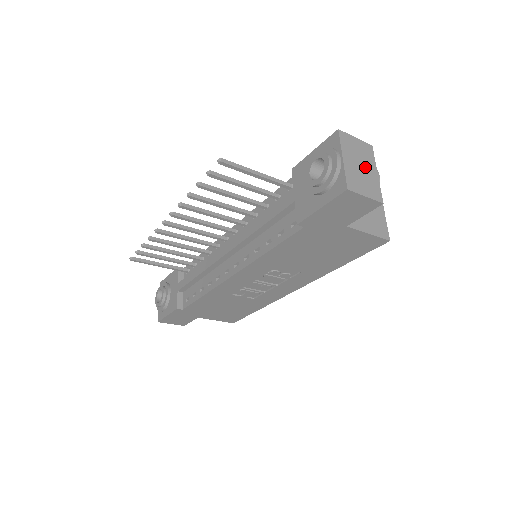
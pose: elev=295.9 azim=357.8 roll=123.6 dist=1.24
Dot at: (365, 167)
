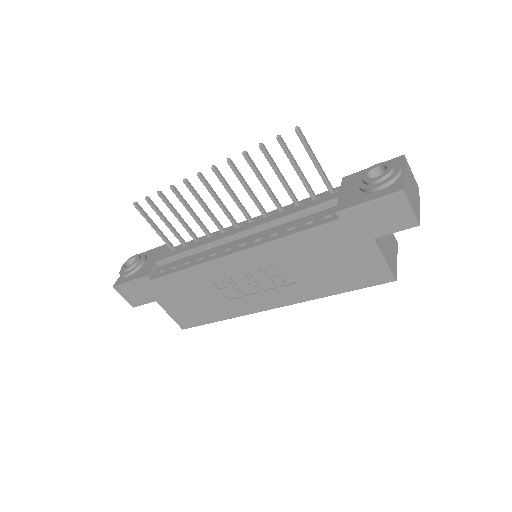
Dot at: (414, 193)
